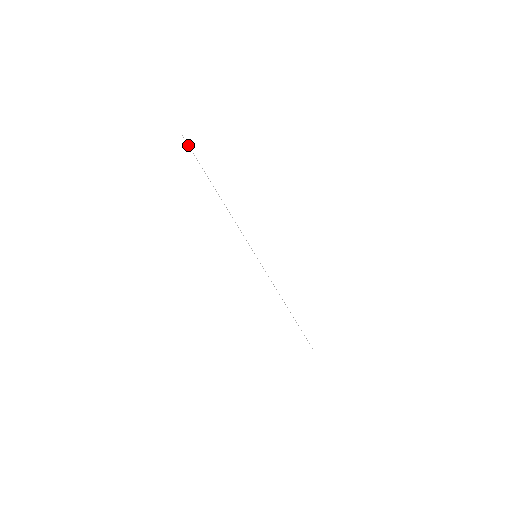
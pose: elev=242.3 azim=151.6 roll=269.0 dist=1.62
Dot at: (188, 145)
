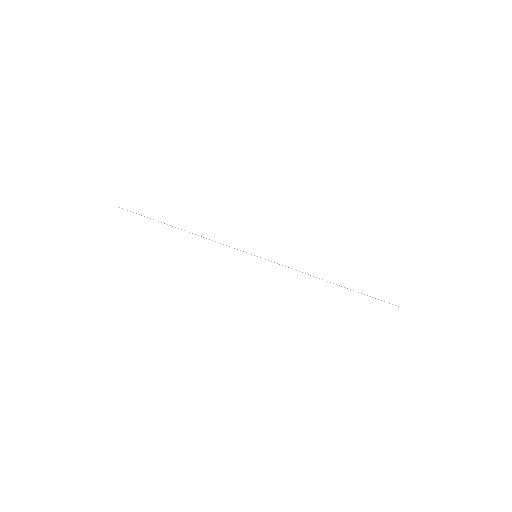
Dot at: occluded
